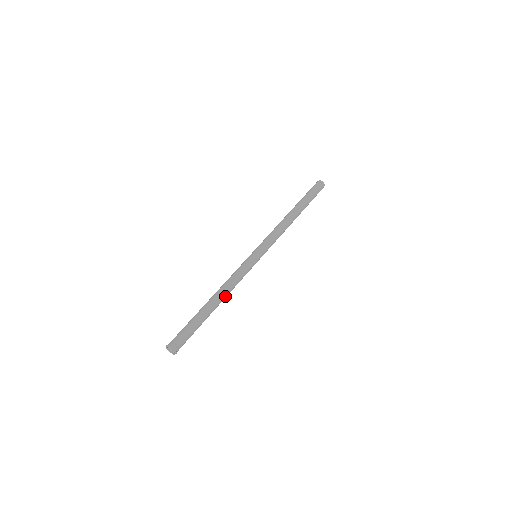
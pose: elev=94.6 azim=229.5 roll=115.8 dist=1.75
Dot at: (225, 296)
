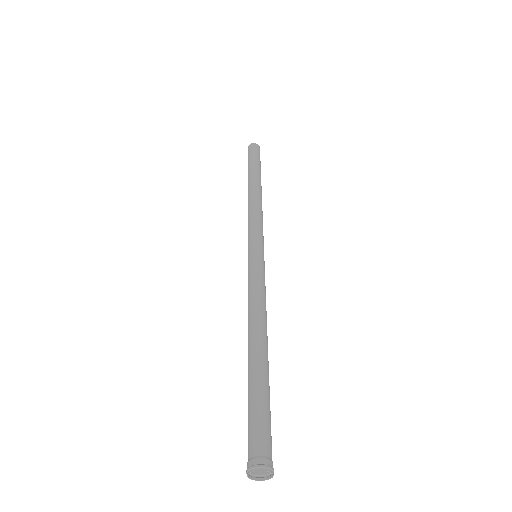
Dot at: (265, 328)
